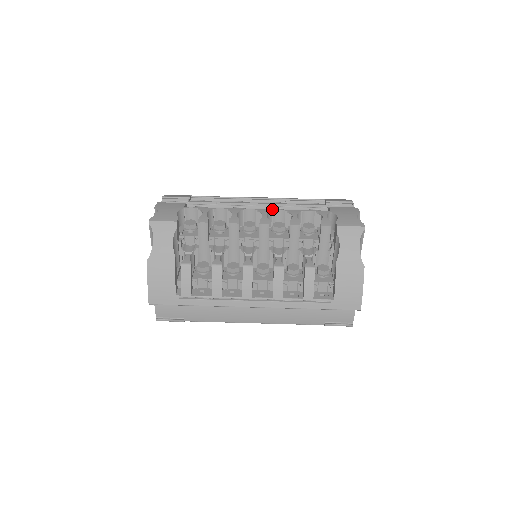
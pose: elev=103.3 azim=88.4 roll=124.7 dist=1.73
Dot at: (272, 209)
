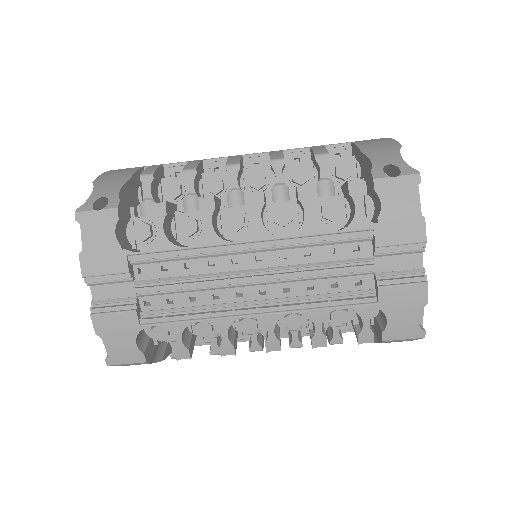
Dot at: (281, 314)
